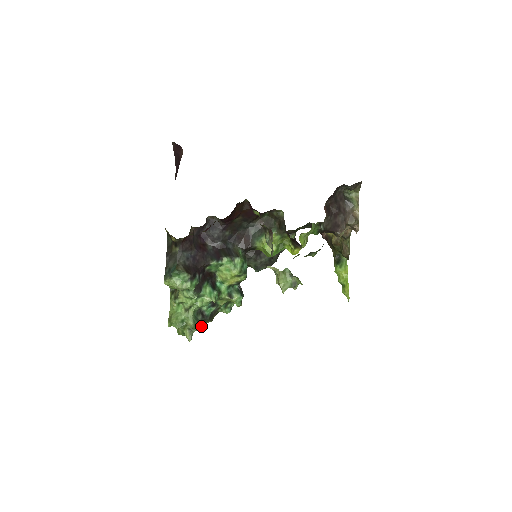
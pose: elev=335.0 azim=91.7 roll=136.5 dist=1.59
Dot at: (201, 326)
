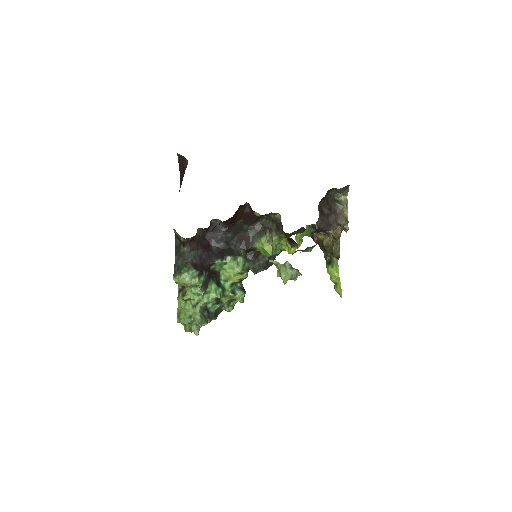
Dot at: (207, 321)
